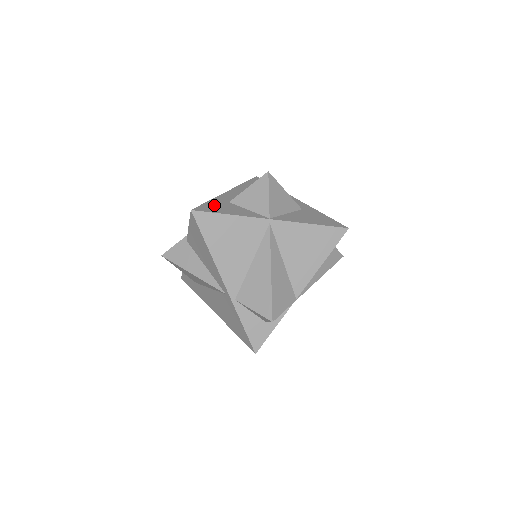
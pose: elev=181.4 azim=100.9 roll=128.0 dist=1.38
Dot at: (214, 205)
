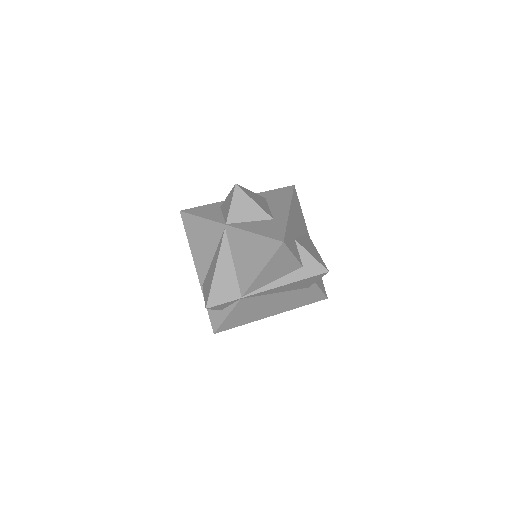
Dot at: (203, 208)
